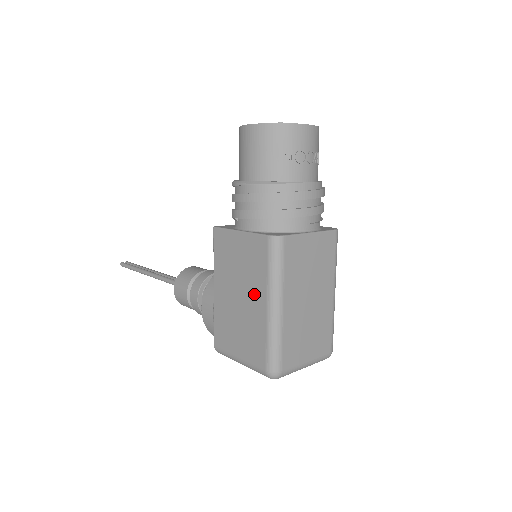
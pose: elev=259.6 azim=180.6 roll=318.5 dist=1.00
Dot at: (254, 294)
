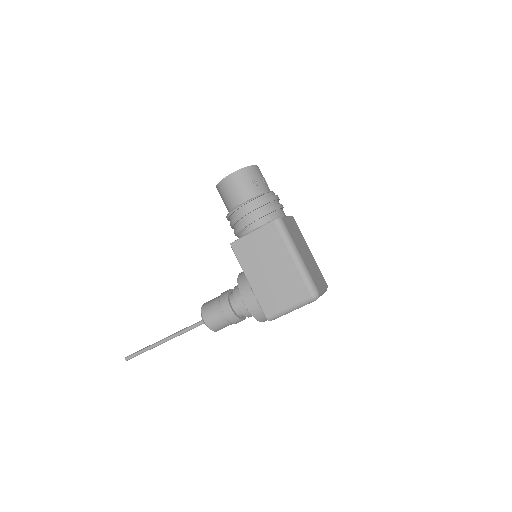
Dot at: (280, 258)
